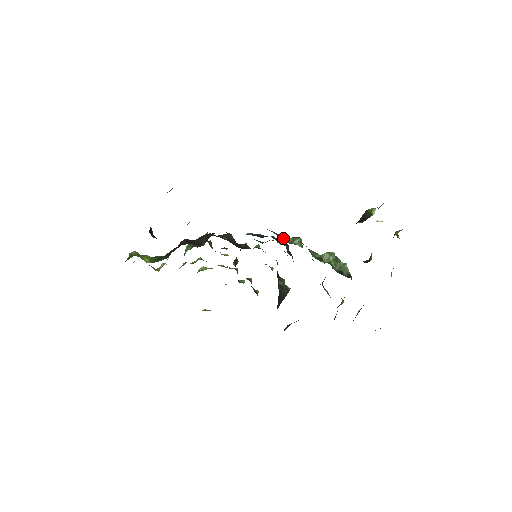
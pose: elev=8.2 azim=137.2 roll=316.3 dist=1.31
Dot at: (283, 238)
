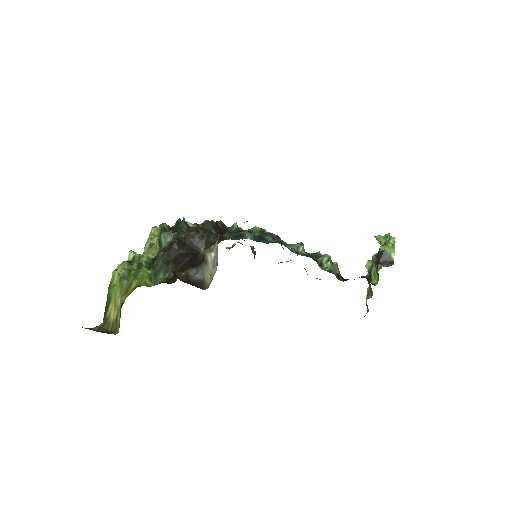
Dot at: (291, 248)
